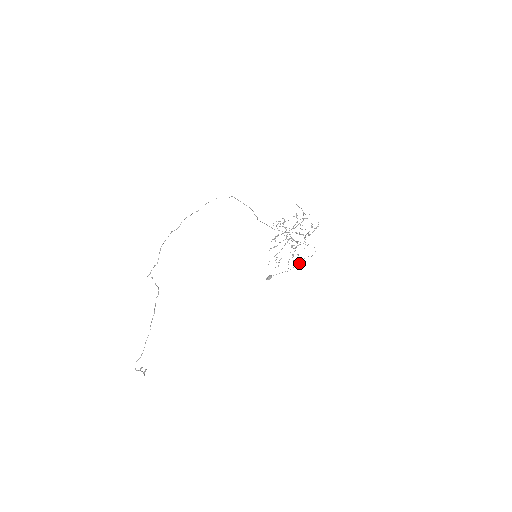
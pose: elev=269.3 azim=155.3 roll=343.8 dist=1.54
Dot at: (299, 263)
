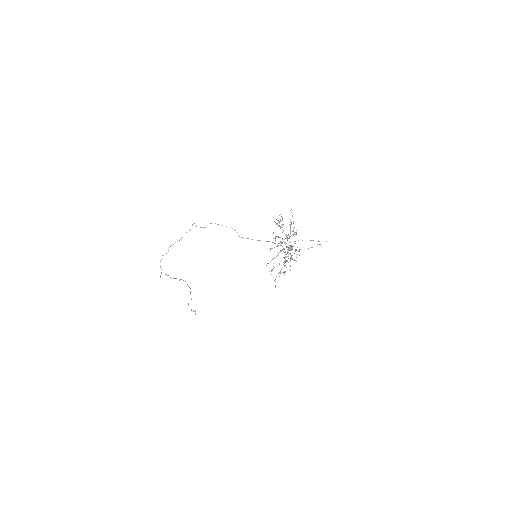
Dot at: occluded
